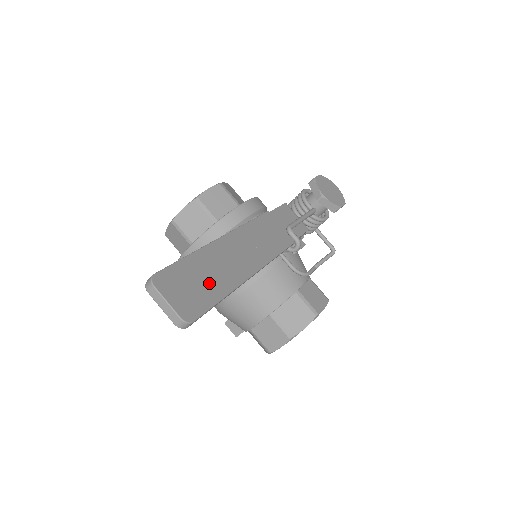
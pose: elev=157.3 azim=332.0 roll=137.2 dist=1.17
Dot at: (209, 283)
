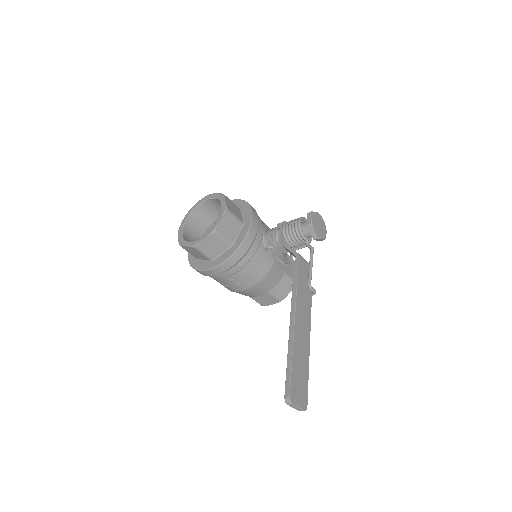
Dot at: (302, 375)
